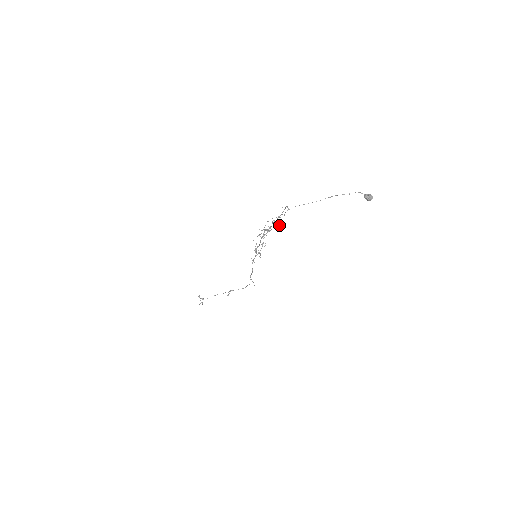
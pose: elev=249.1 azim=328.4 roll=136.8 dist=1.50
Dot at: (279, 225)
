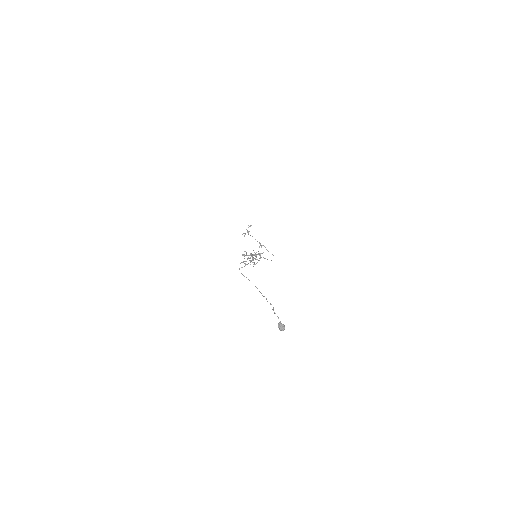
Dot at: occluded
